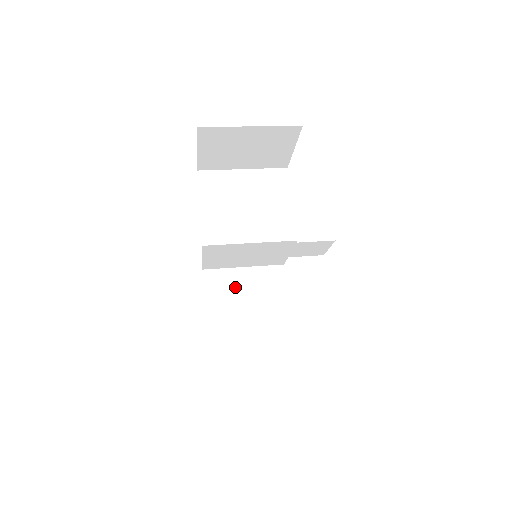
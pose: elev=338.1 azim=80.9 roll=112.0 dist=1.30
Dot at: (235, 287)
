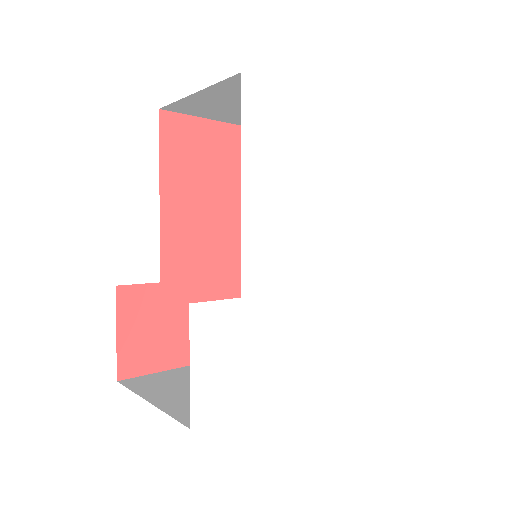
Dot at: occluded
